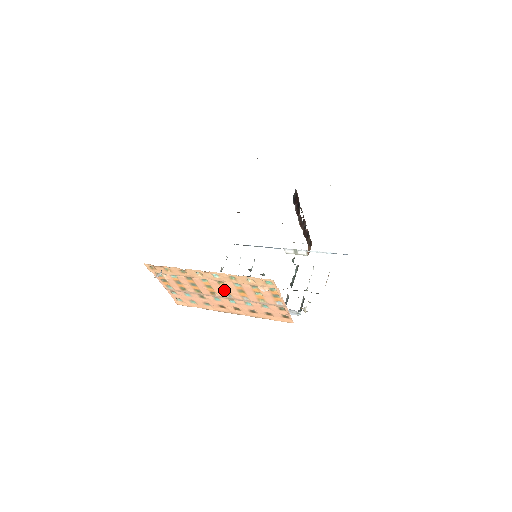
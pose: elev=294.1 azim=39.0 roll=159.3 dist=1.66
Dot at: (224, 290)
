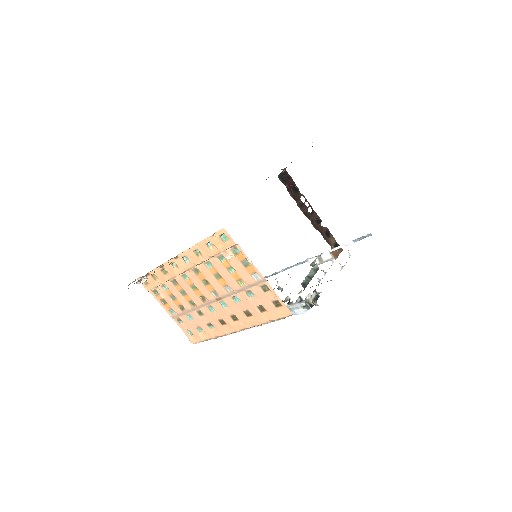
Dot at: (206, 285)
